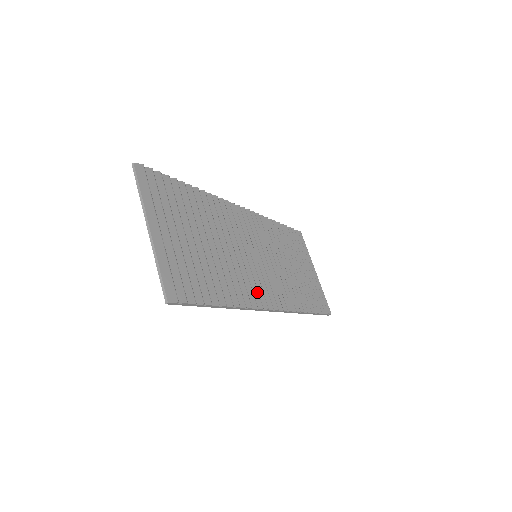
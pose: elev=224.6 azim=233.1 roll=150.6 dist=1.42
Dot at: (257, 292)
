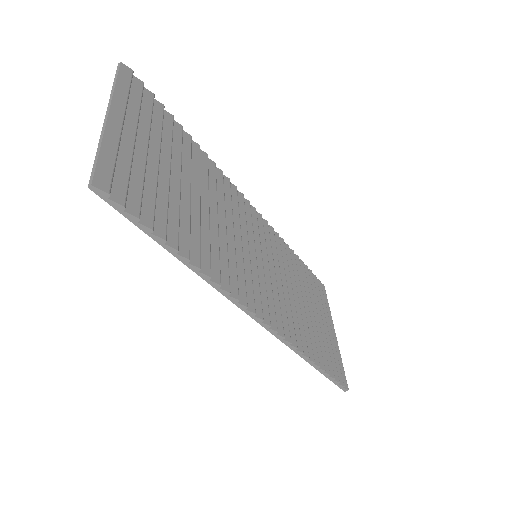
Dot at: (244, 285)
